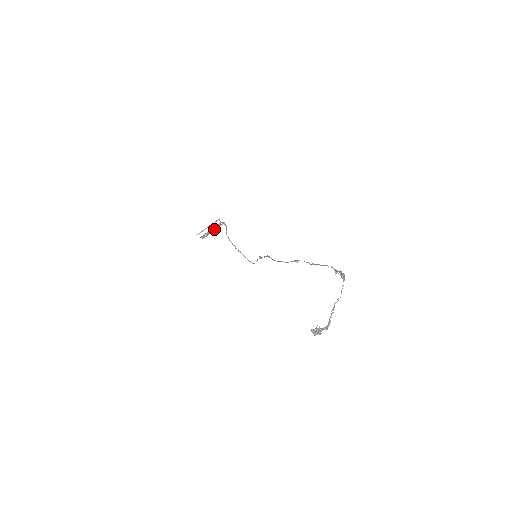
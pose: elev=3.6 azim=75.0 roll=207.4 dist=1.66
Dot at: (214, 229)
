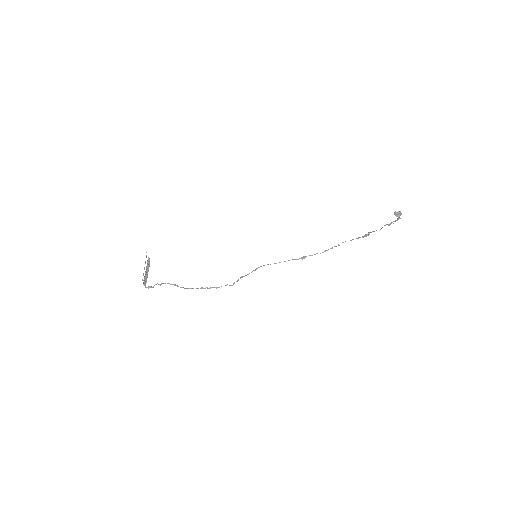
Dot at: (147, 275)
